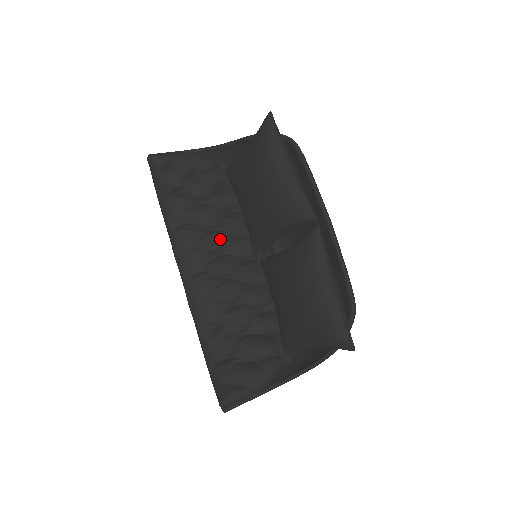
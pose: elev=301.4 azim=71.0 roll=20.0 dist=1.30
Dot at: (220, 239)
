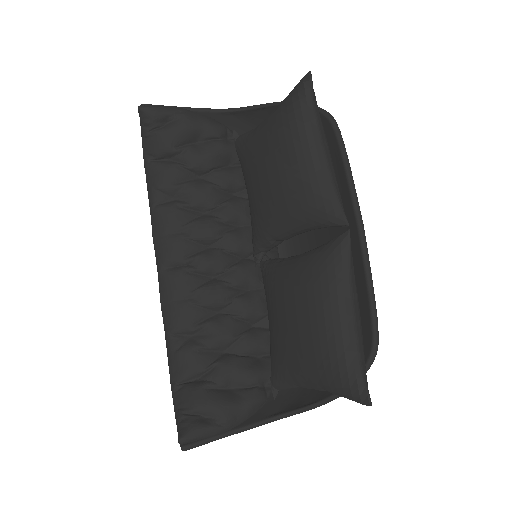
Dot at: (214, 227)
